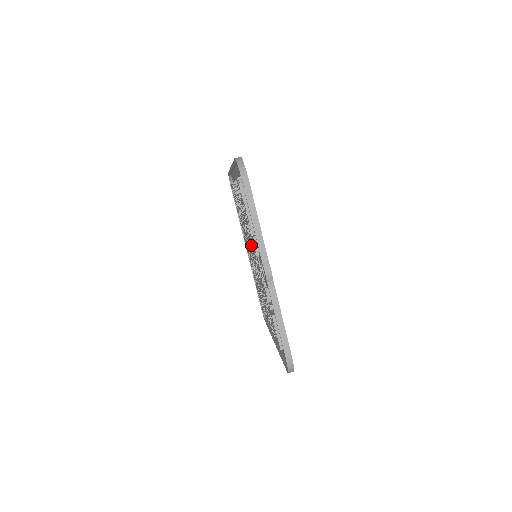
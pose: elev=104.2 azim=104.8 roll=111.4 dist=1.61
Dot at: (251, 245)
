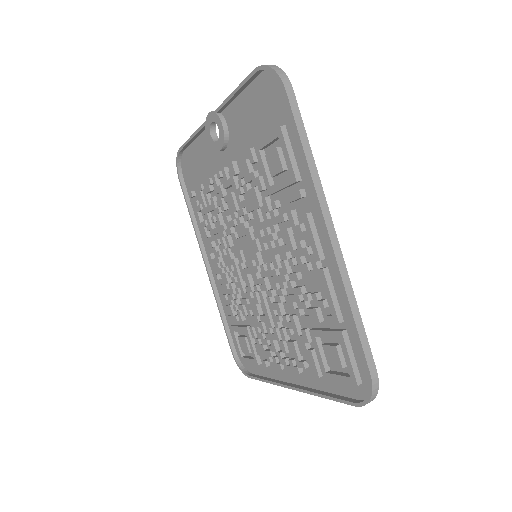
Dot at: (240, 244)
